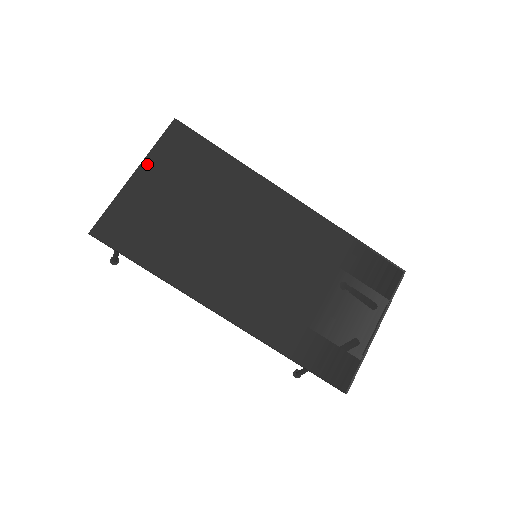
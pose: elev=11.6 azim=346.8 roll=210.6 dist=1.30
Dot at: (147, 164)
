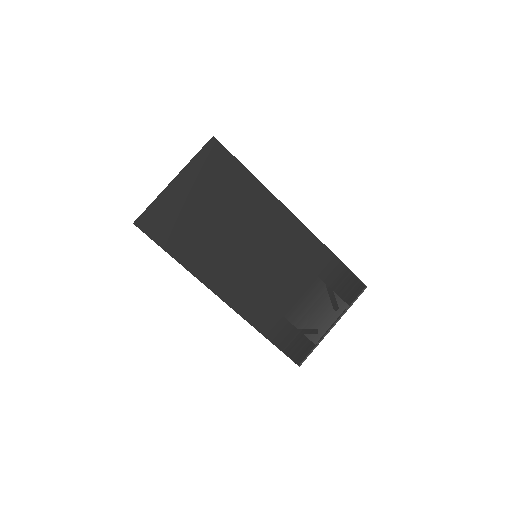
Dot at: (185, 173)
